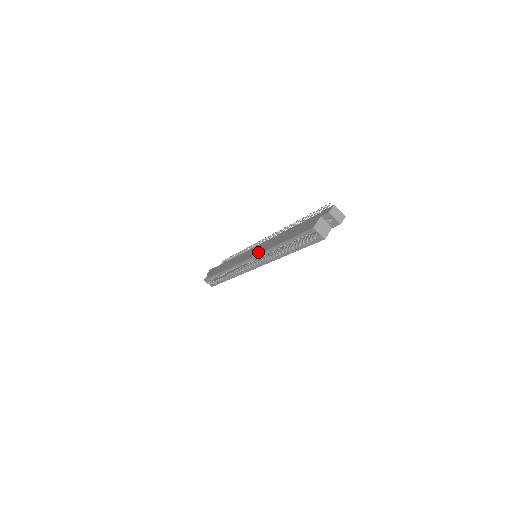
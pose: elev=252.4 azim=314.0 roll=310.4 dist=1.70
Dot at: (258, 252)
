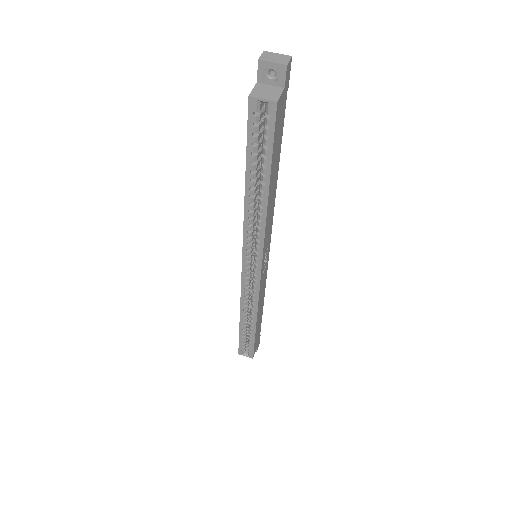
Dot at: (243, 237)
